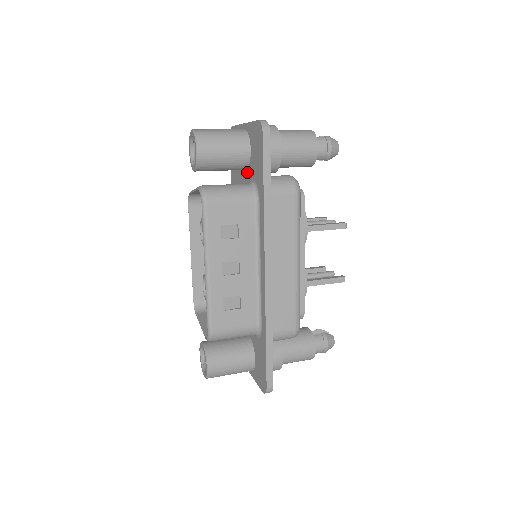
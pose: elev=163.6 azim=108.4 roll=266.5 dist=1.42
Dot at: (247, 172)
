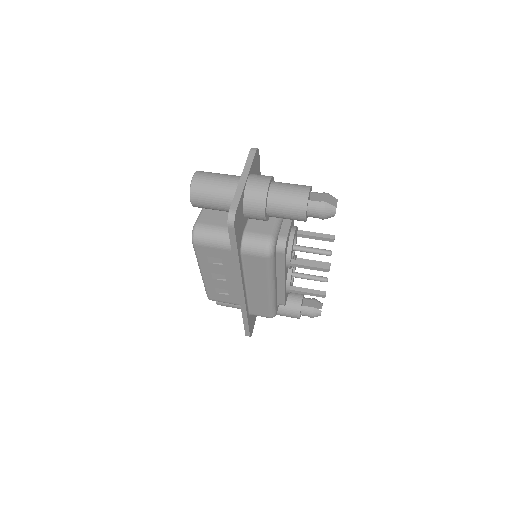
Dot at: occluded
